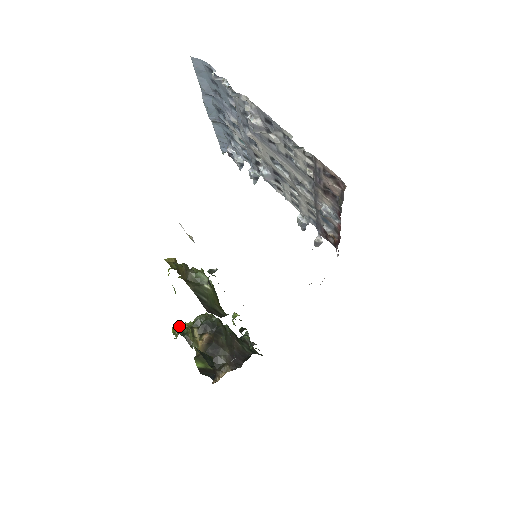
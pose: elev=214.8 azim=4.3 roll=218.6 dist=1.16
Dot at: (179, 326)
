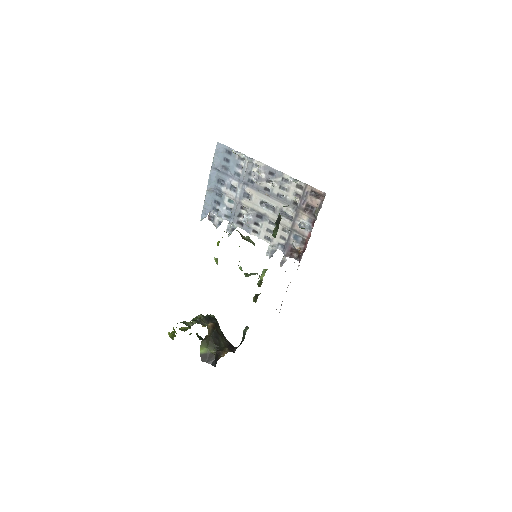
Dot at: (185, 321)
